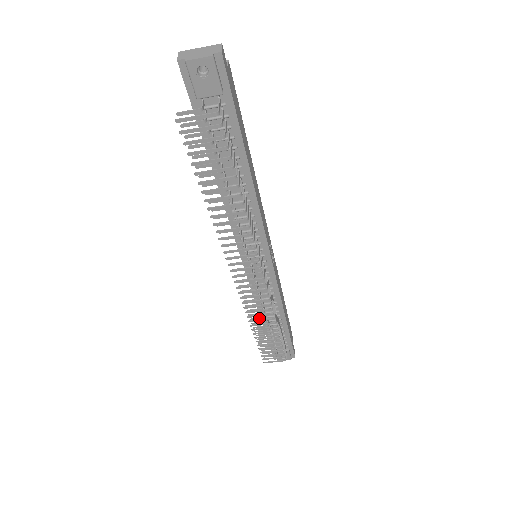
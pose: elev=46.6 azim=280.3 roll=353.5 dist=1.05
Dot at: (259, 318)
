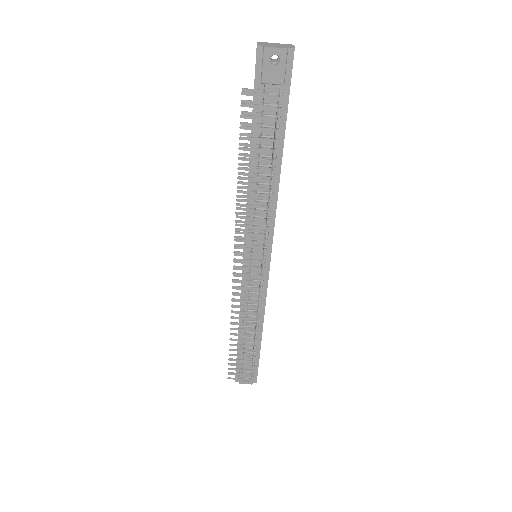
Dot at: occluded
